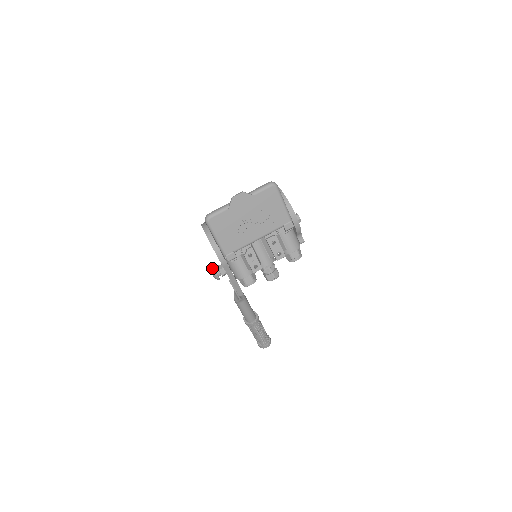
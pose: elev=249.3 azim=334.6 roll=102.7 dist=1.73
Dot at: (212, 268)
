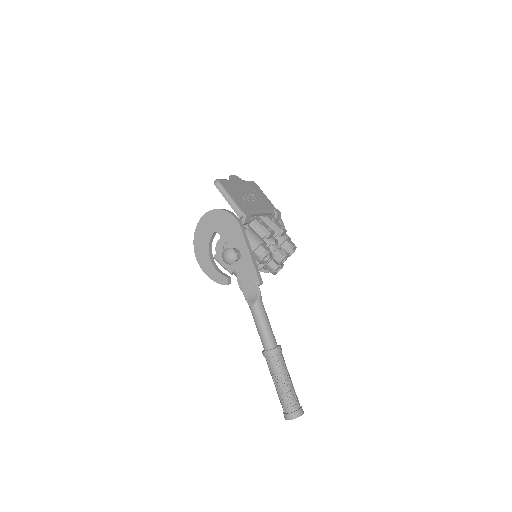
Dot at: (224, 250)
